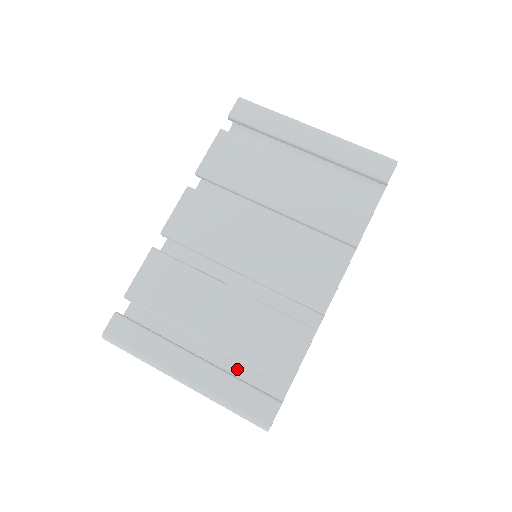
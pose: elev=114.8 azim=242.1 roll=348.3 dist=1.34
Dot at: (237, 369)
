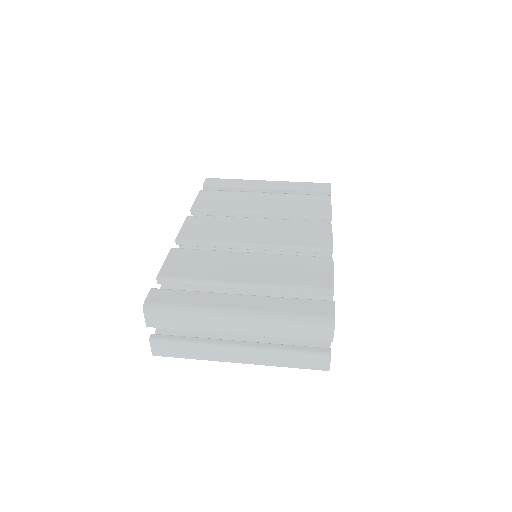
Dot at: occluded
